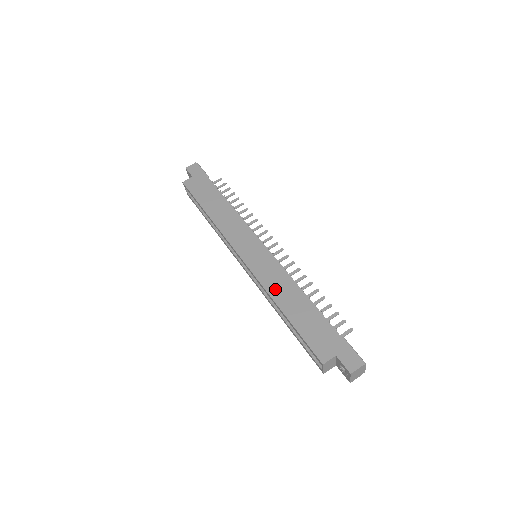
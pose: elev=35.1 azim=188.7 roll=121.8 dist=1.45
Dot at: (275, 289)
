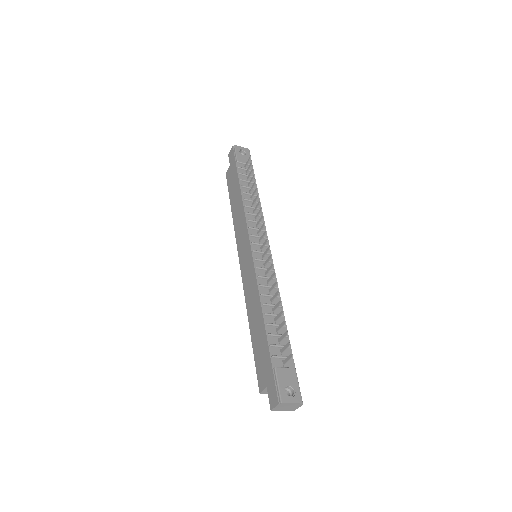
Dot at: (249, 302)
